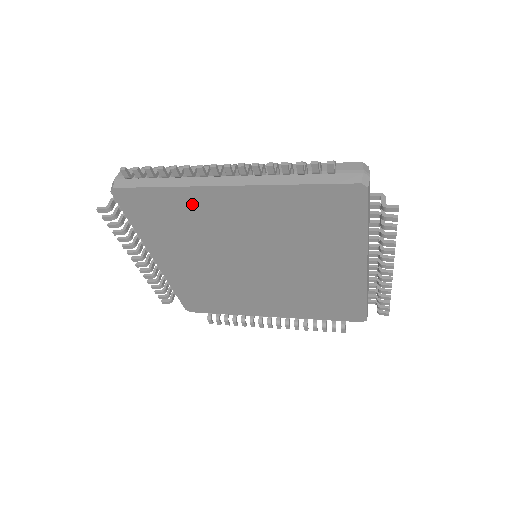
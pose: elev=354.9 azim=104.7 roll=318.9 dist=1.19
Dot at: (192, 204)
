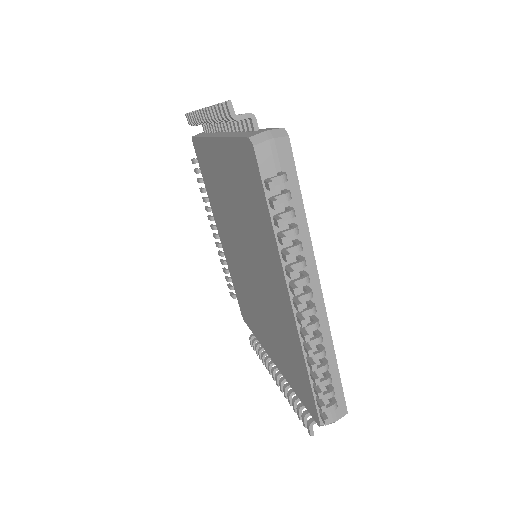
Dot at: (211, 160)
